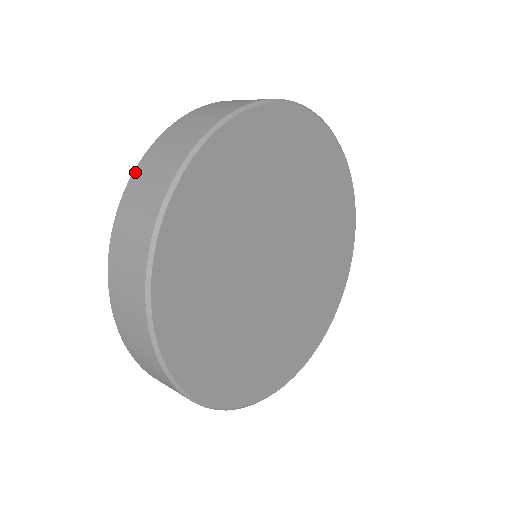
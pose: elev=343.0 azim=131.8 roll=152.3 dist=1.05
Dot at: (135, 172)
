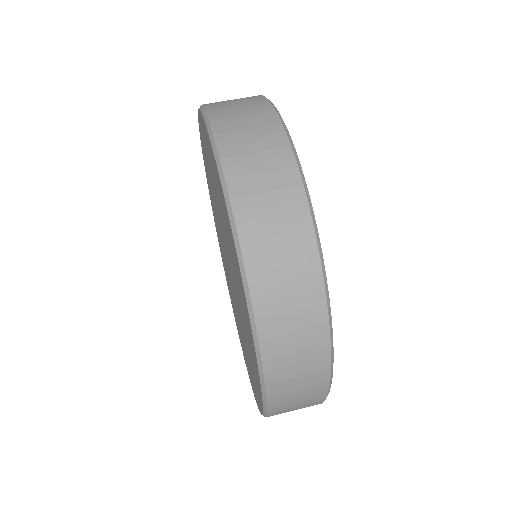
Dot at: (230, 185)
